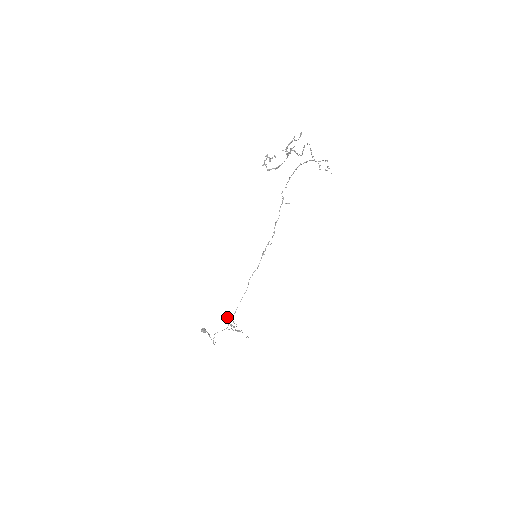
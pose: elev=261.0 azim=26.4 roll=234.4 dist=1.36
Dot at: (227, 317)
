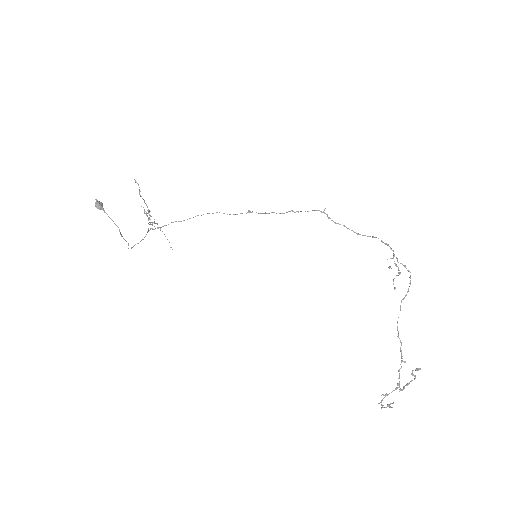
Dot at: occluded
